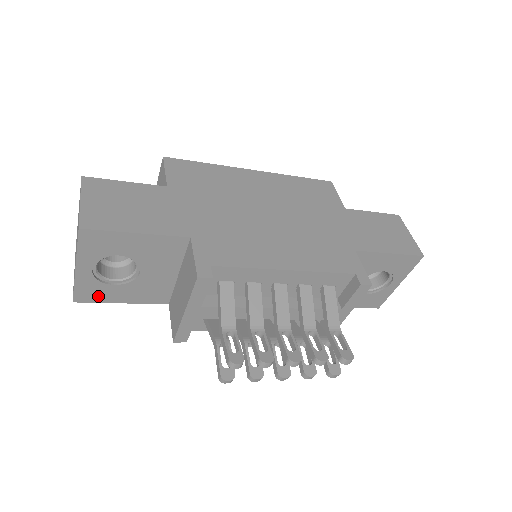
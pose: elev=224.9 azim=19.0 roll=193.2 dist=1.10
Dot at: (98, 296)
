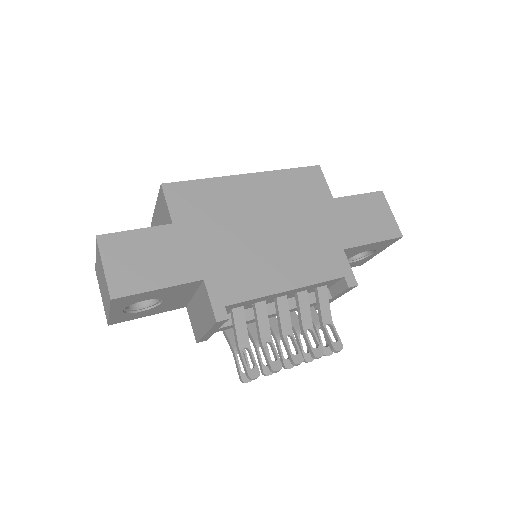
Dot at: (128, 318)
